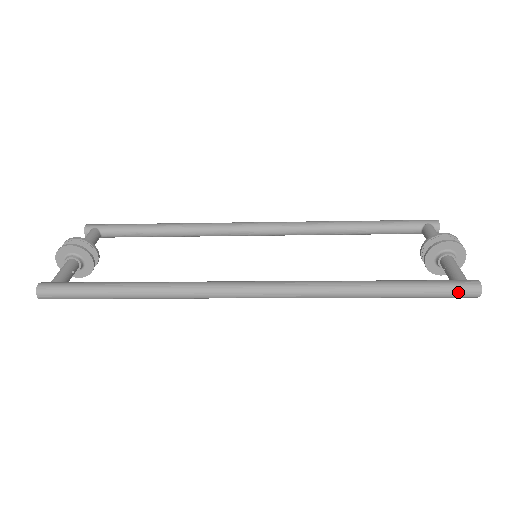
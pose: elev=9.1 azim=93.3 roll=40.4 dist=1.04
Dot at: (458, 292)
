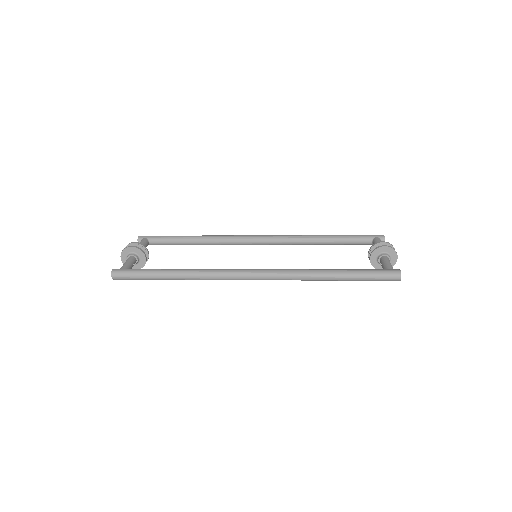
Dot at: (386, 277)
